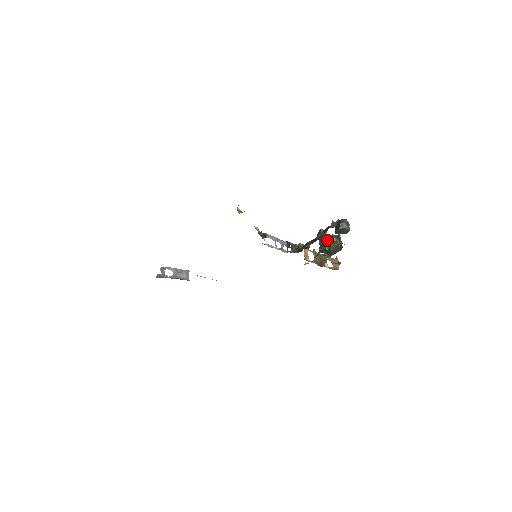
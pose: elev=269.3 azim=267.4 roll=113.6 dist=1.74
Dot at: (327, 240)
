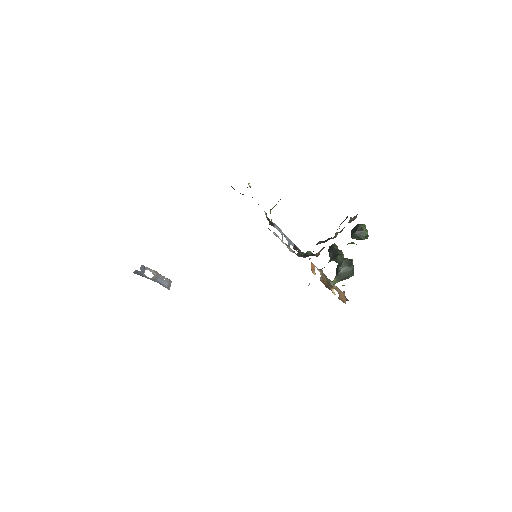
Dot at: (339, 253)
